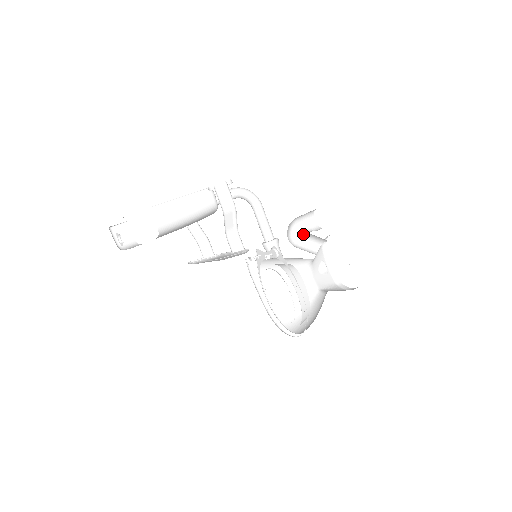
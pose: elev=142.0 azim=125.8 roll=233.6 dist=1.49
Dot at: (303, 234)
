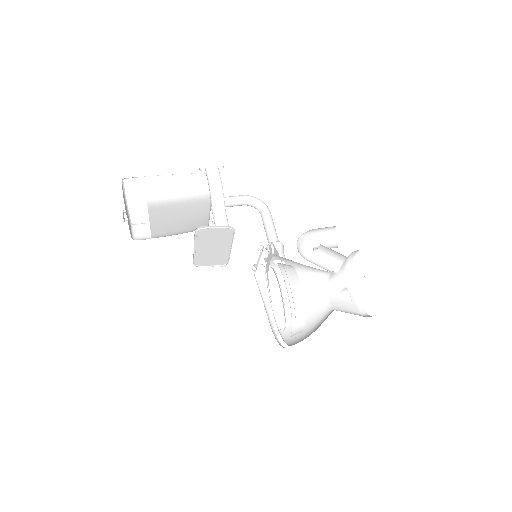
Dot at: (318, 250)
